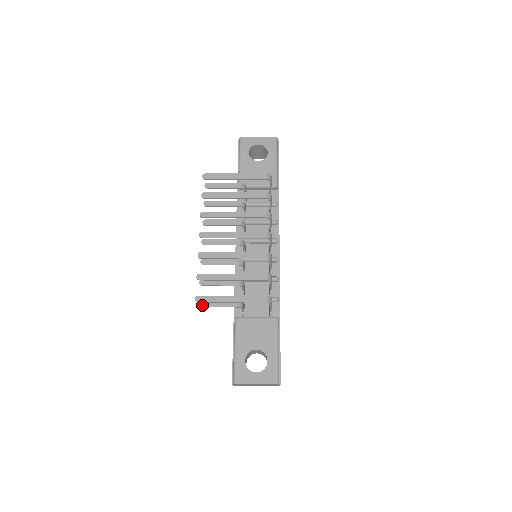
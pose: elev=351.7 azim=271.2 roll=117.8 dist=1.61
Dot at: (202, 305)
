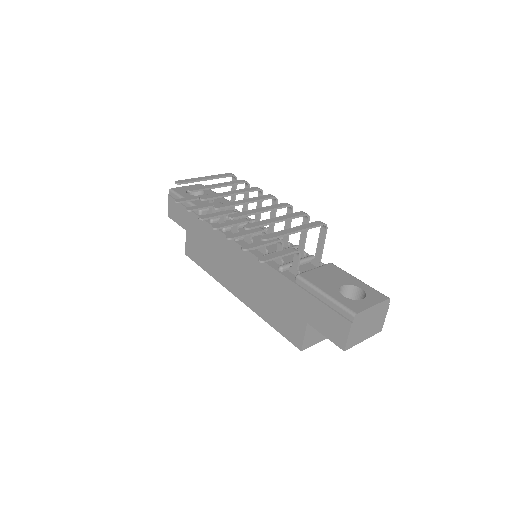
Dot at: (264, 259)
